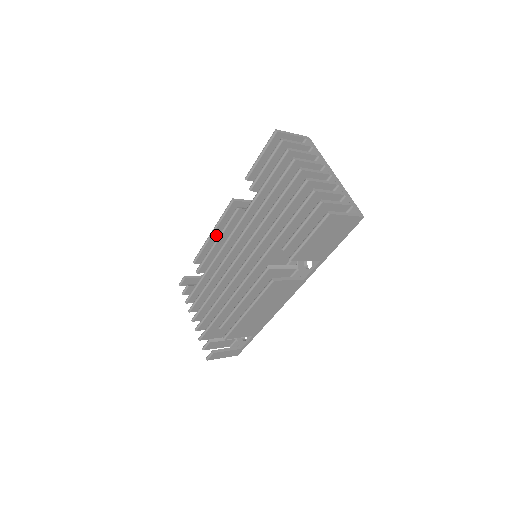
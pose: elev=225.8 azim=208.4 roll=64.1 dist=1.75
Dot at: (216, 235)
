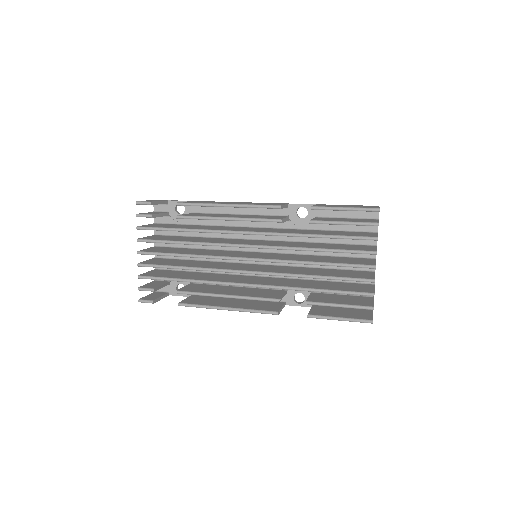
Dot at: occluded
